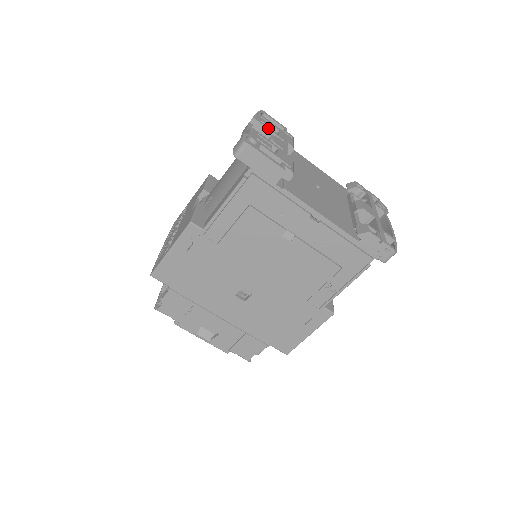
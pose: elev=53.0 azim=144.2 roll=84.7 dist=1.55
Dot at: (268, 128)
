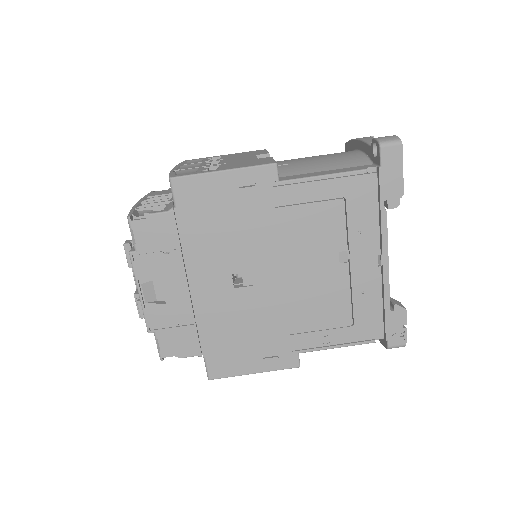
Dot at: occluded
